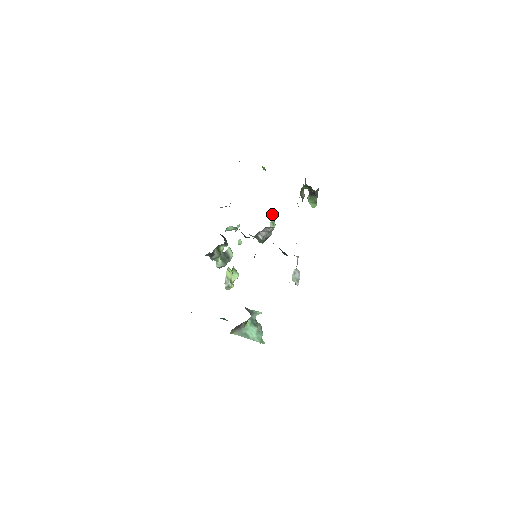
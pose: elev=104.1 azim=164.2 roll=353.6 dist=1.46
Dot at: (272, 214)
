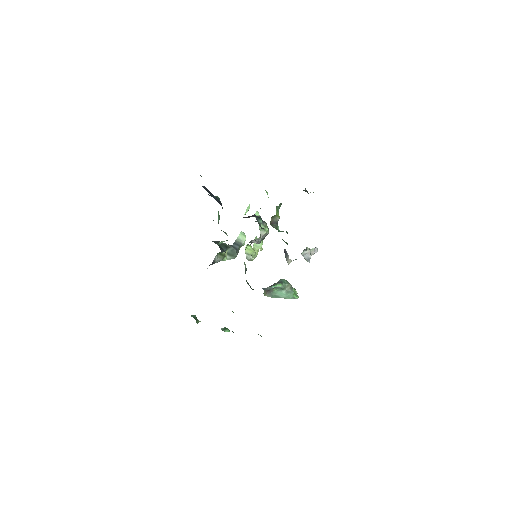
Dot at: occluded
